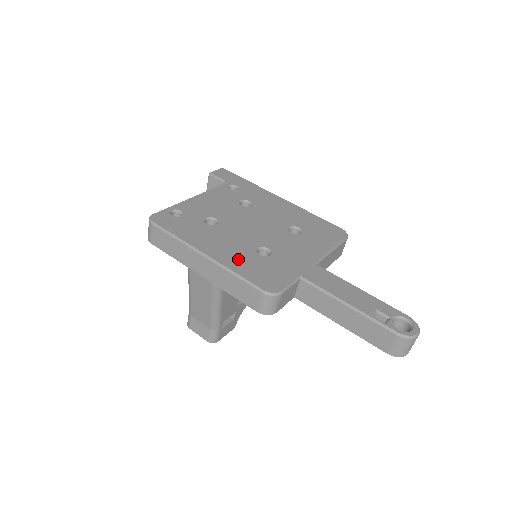
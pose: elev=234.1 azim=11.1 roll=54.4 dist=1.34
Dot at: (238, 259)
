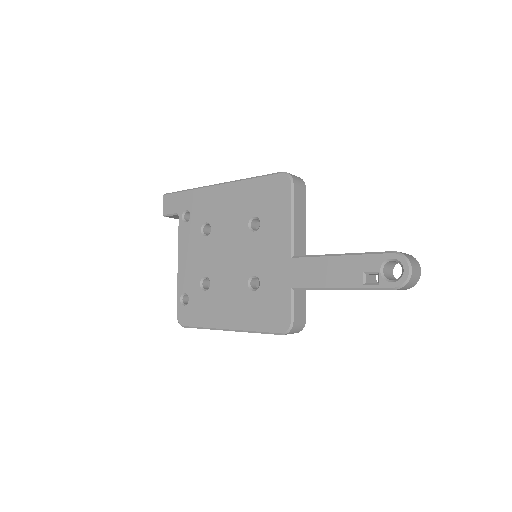
Dot at: (246, 313)
